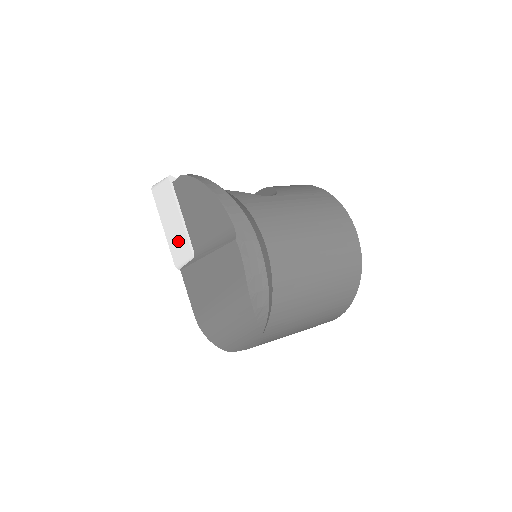
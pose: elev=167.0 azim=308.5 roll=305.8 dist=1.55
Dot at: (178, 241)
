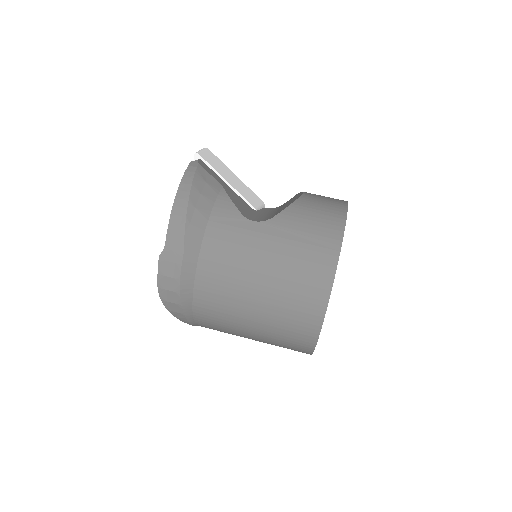
Dot at: occluded
